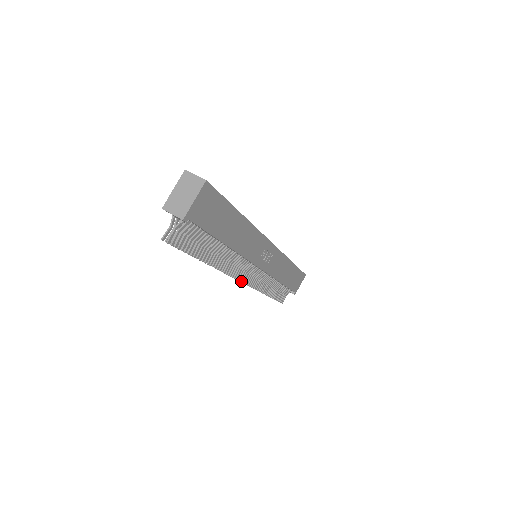
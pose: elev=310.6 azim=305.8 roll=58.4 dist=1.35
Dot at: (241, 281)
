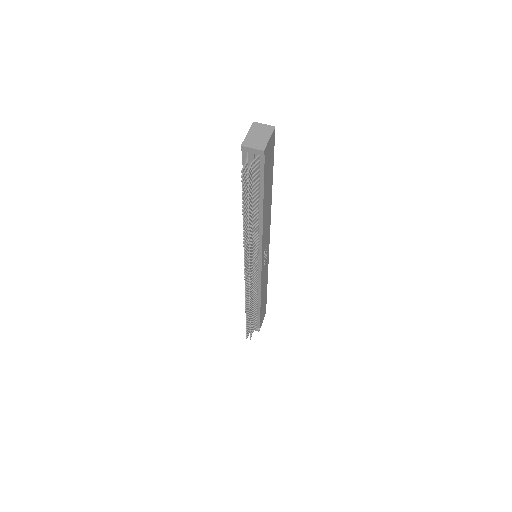
Dot at: (249, 275)
